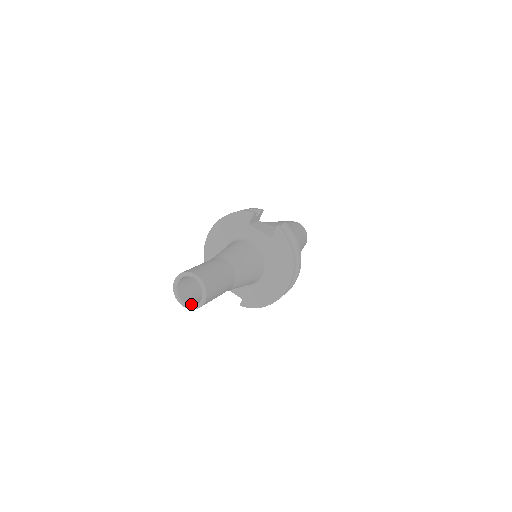
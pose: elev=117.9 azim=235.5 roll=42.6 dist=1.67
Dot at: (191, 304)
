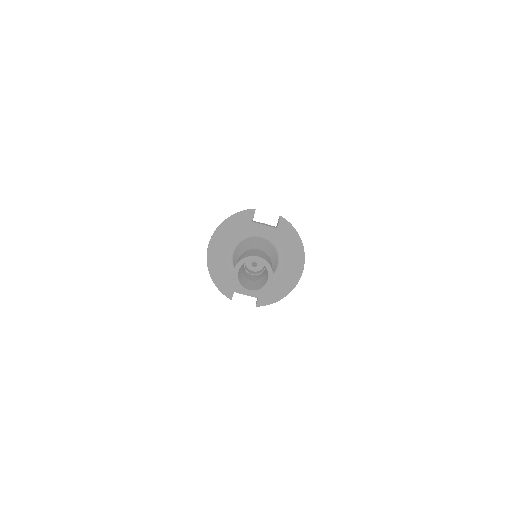
Dot at: (256, 289)
